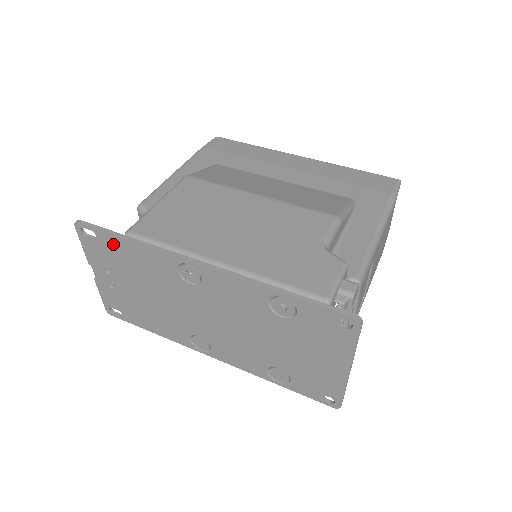
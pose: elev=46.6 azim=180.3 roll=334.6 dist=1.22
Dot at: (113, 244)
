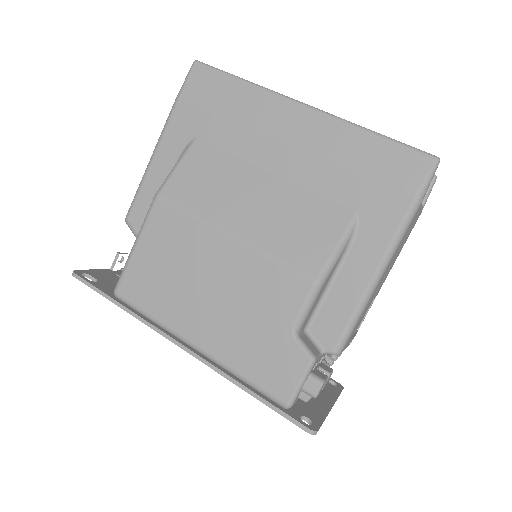
Dot at: occluded
